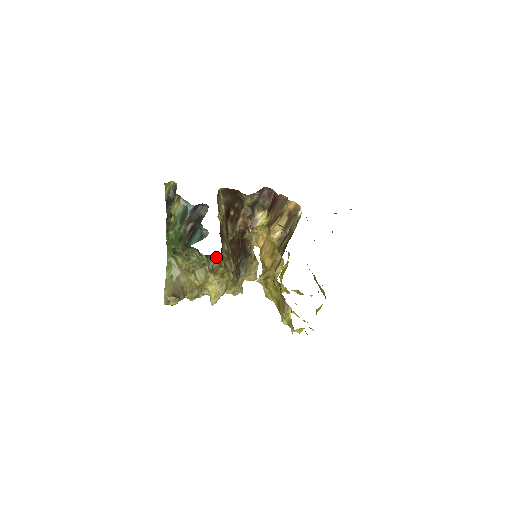
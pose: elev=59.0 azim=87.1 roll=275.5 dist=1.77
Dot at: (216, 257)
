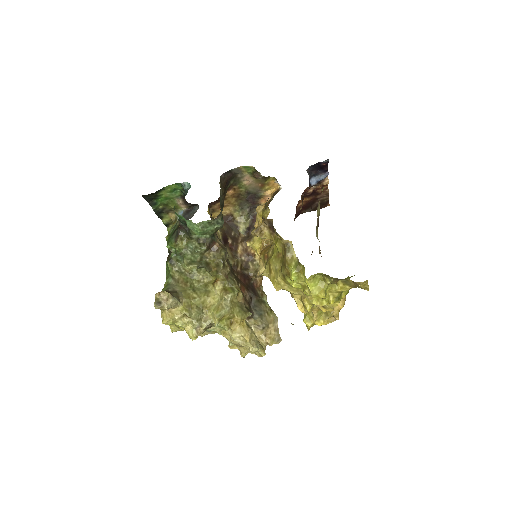
Dot at: (212, 255)
